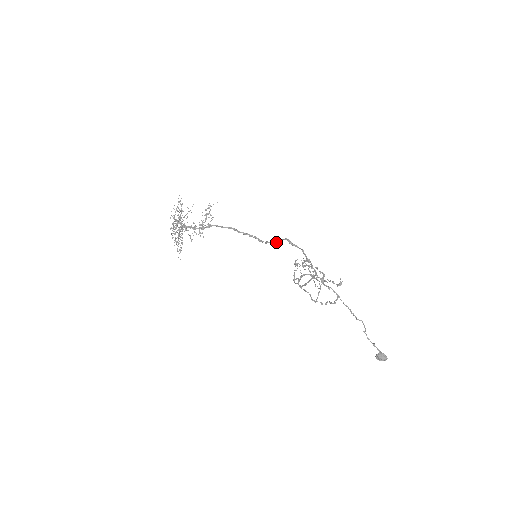
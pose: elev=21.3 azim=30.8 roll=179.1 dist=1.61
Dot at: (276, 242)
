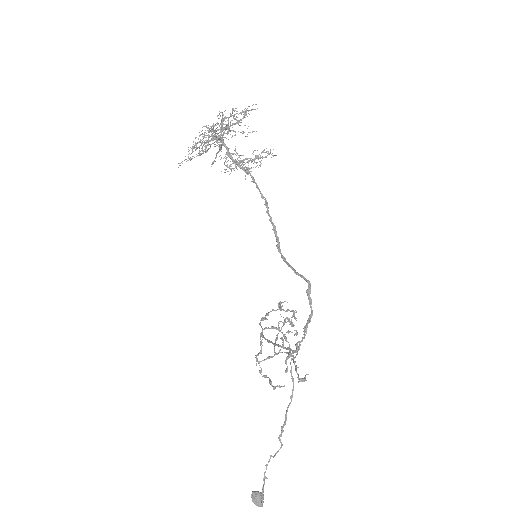
Dot at: (294, 271)
